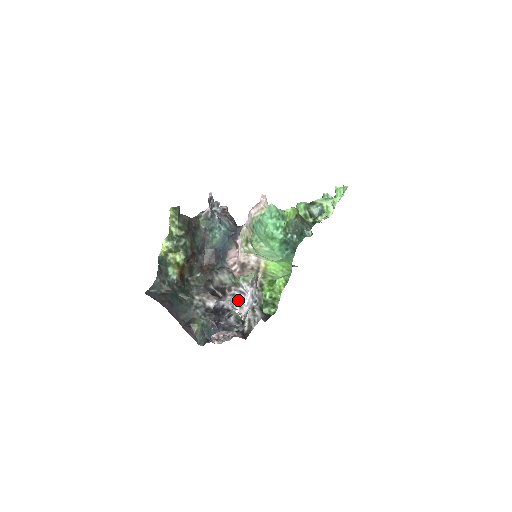
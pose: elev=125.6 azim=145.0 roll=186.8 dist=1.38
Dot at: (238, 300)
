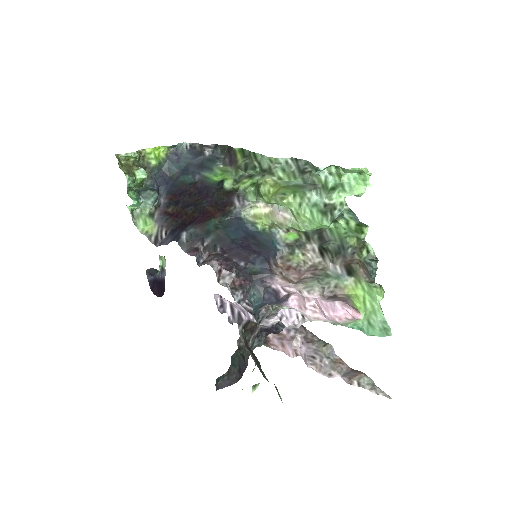
Dot at: (296, 323)
